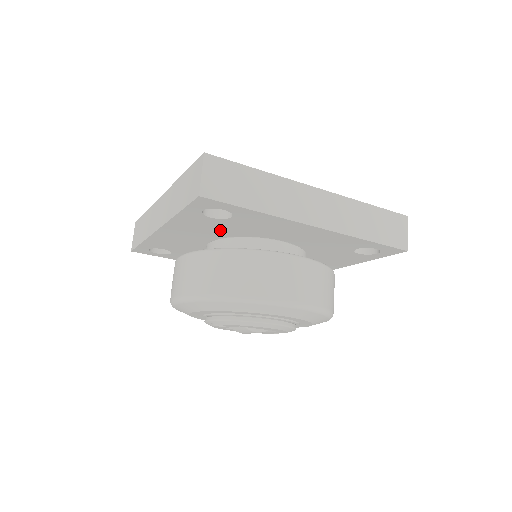
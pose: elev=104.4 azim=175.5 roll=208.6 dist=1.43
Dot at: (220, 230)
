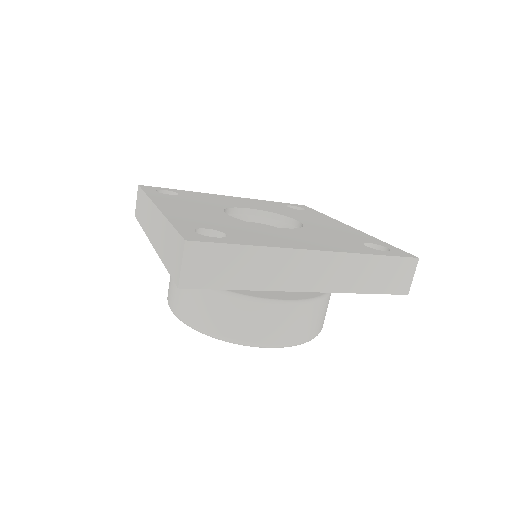
Dot at: occluded
